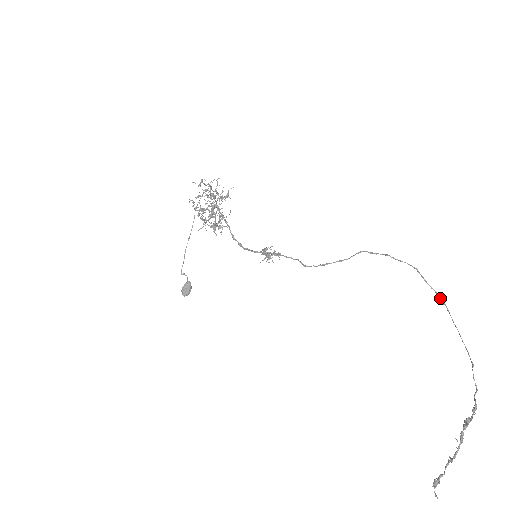
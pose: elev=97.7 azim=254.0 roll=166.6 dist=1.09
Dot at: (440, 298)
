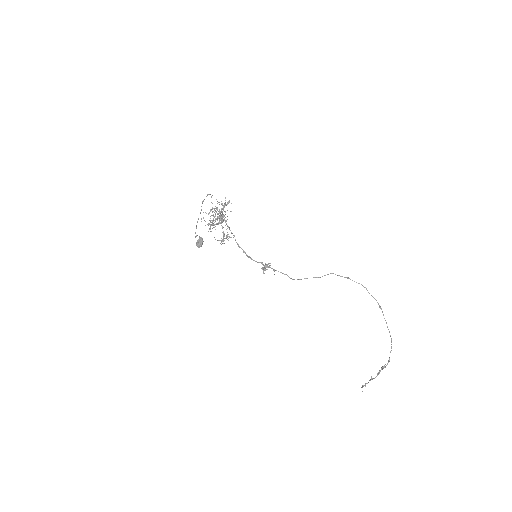
Dot at: (378, 304)
